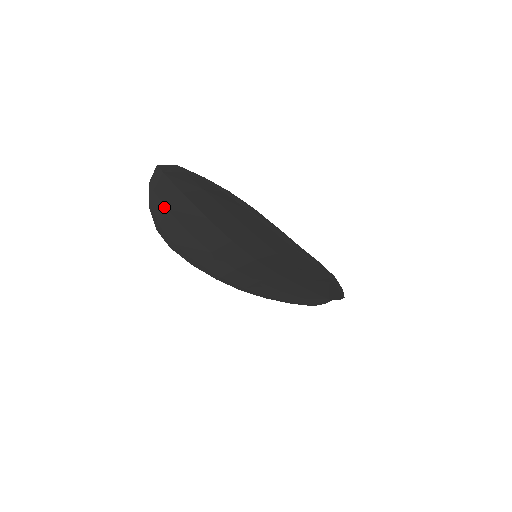
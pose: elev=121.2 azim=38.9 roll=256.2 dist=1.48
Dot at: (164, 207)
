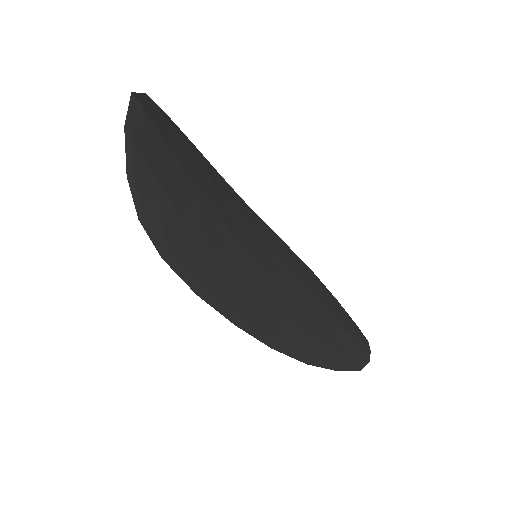
Dot at: occluded
